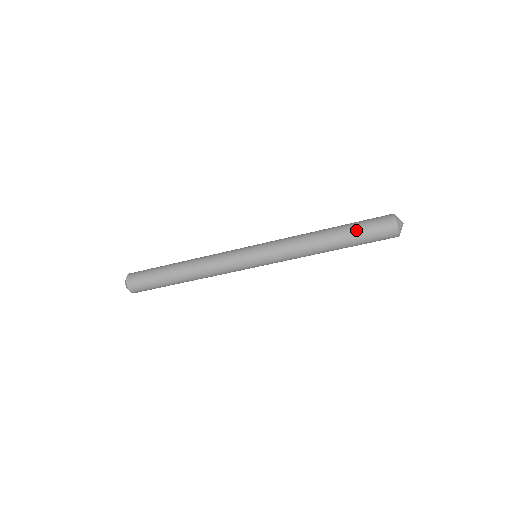
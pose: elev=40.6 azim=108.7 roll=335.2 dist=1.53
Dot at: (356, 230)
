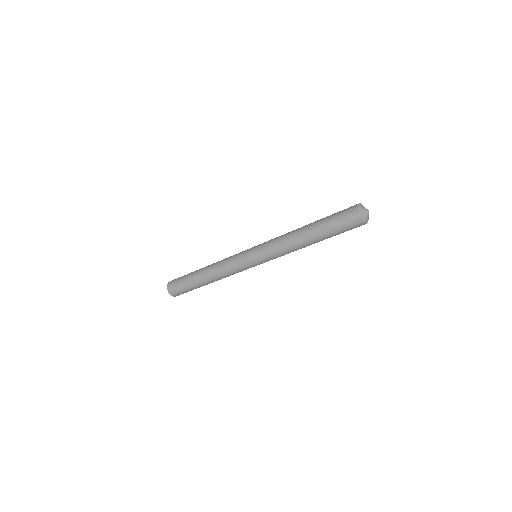
Dot at: (330, 232)
